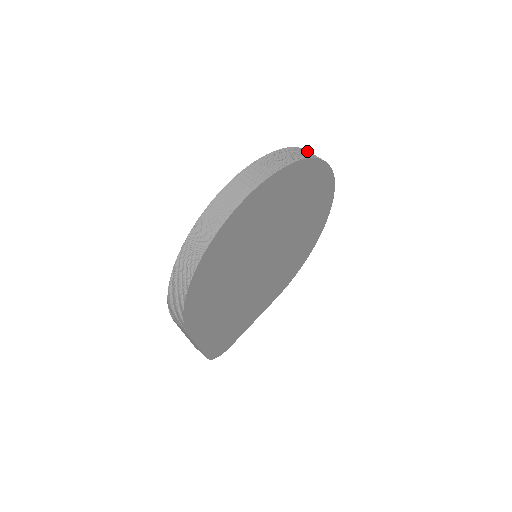
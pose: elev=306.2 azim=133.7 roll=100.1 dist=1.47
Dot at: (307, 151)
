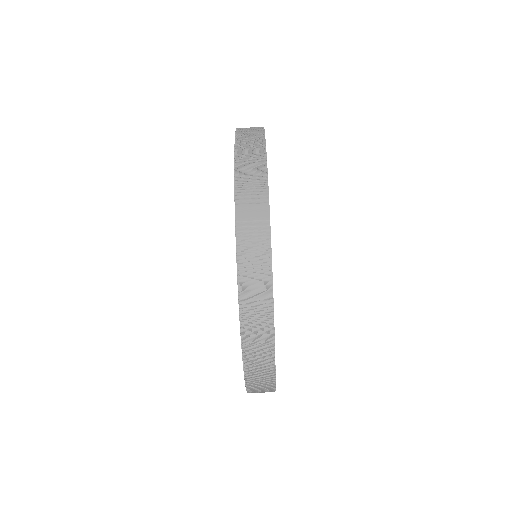
Dot at: (251, 332)
